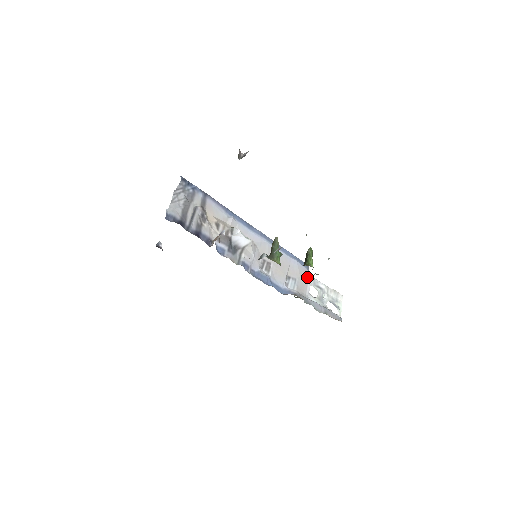
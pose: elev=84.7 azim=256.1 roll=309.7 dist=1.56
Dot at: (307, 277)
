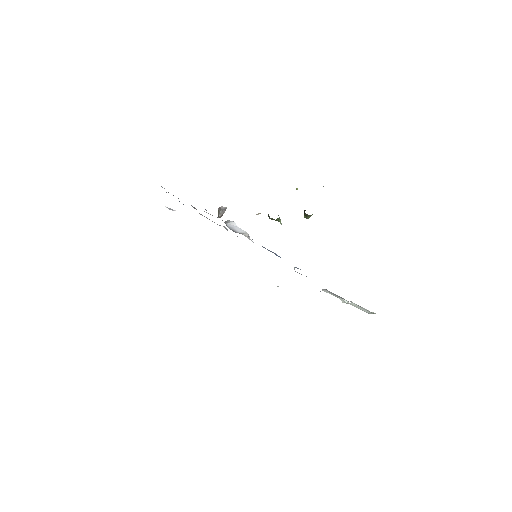
Dot at: occluded
